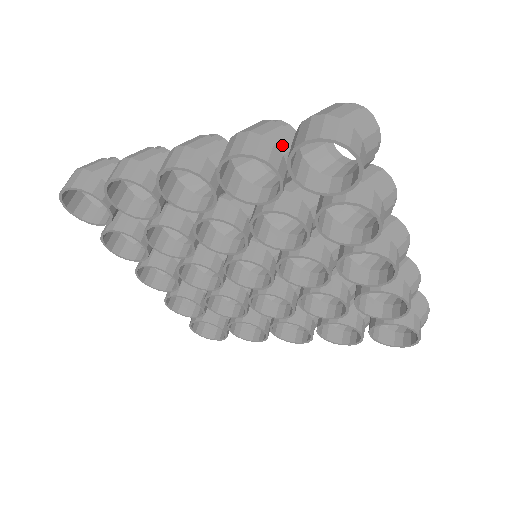
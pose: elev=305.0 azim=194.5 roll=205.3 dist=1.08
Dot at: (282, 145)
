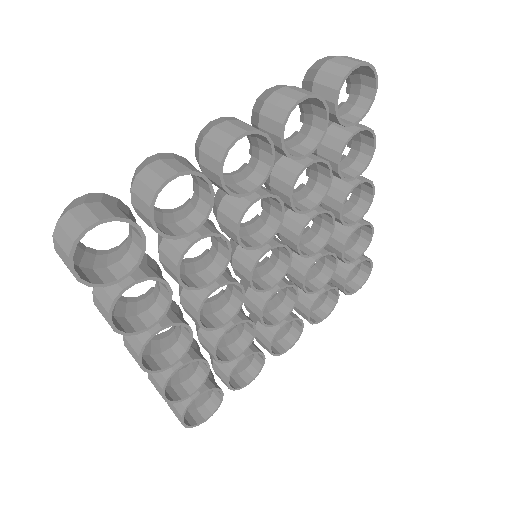
Dot at: occluded
